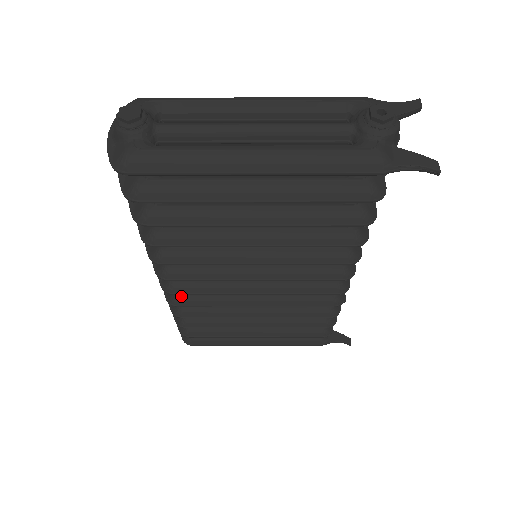
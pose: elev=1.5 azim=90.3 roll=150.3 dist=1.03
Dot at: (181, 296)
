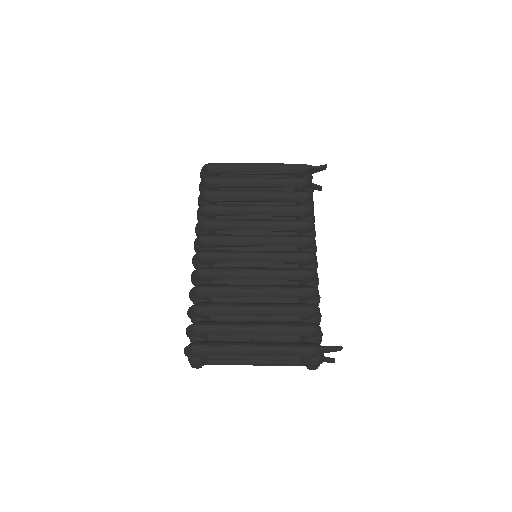
Dot at: occluded
